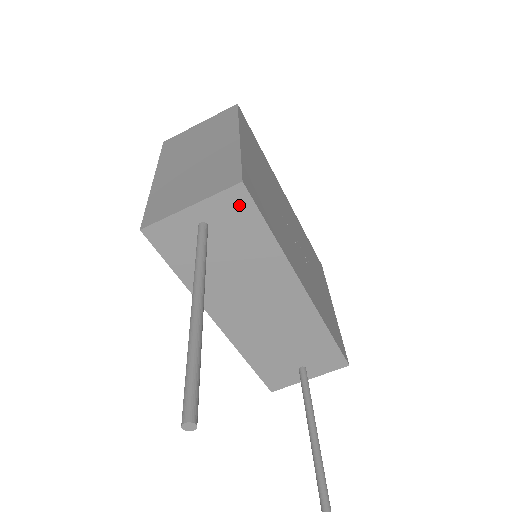
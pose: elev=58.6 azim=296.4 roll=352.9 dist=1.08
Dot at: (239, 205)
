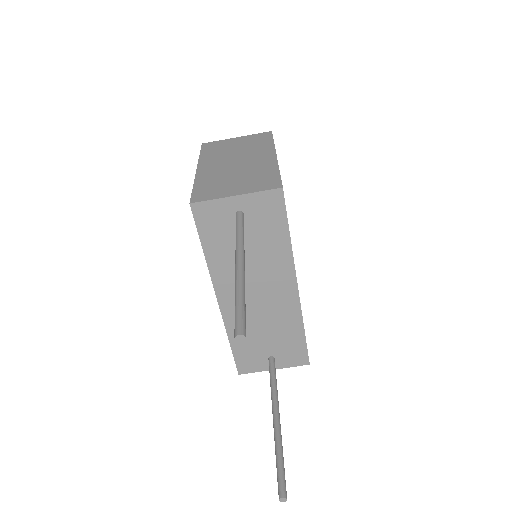
Dot at: (273, 205)
